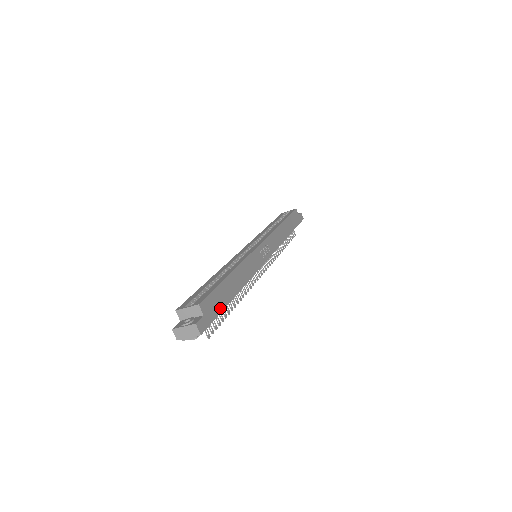
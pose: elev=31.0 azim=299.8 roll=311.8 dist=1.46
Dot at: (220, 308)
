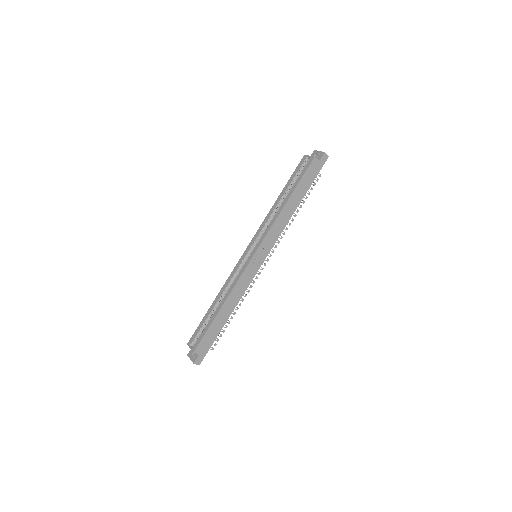
Dot at: (213, 340)
